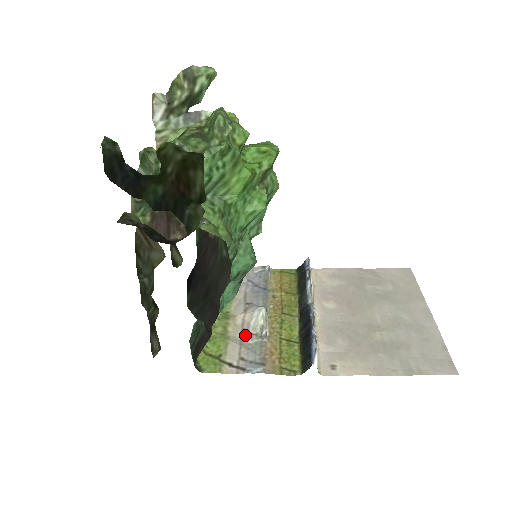
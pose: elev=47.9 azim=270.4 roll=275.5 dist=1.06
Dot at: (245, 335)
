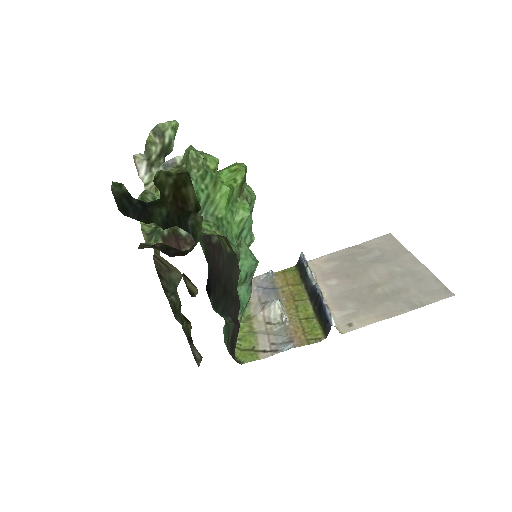
Dot at: (269, 326)
